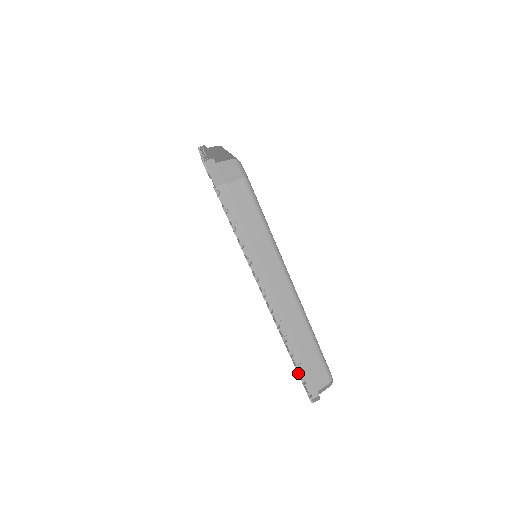
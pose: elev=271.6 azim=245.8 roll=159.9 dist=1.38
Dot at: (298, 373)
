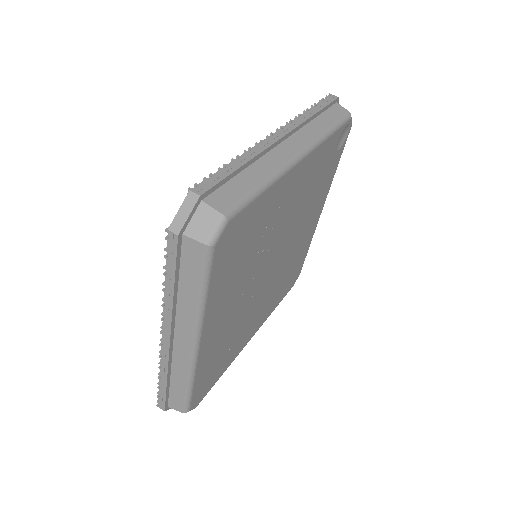
Dot at: occluded
